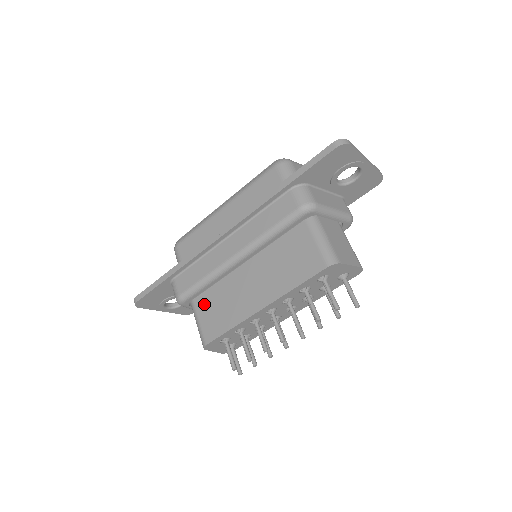
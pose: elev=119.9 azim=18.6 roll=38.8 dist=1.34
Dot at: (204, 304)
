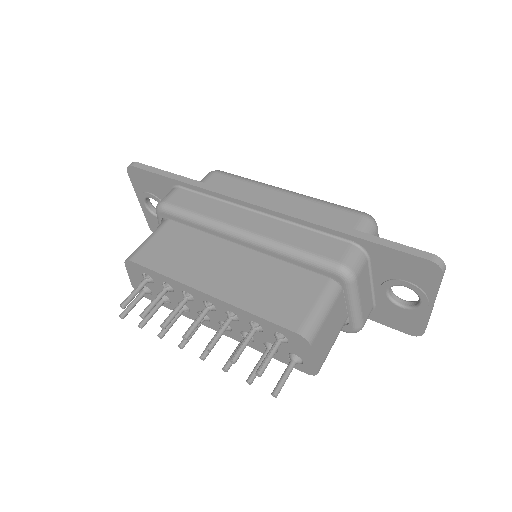
Dot at: (173, 233)
